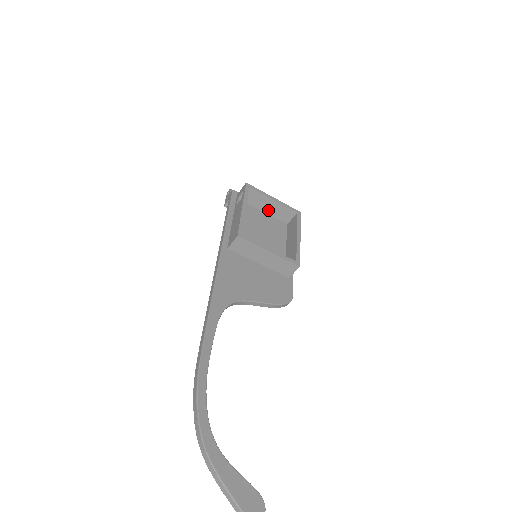
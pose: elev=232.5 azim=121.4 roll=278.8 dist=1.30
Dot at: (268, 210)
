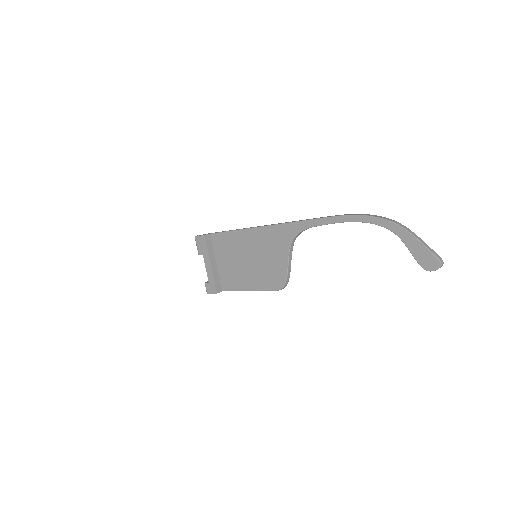
Dot at: occluded
